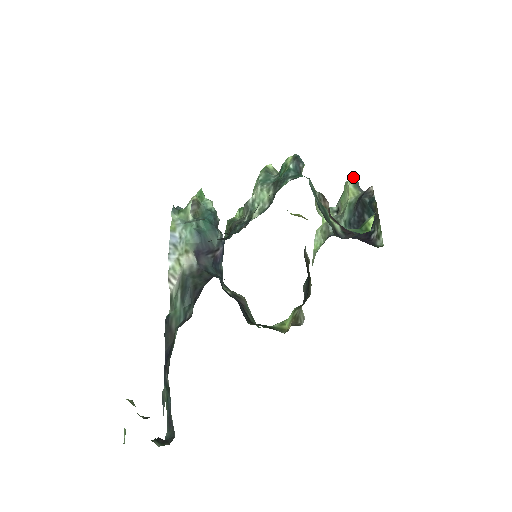
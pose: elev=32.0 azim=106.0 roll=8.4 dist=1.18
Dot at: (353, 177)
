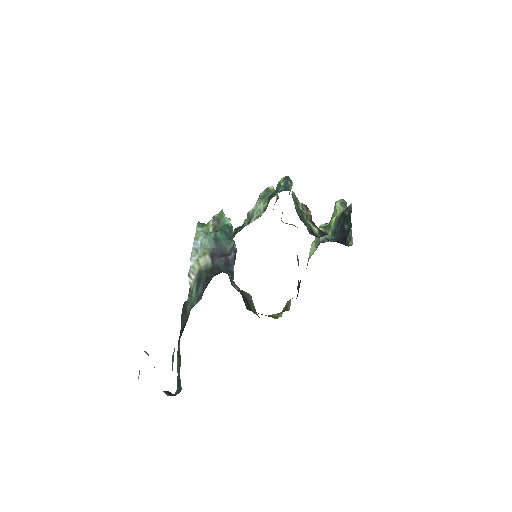
Dot at: occluded
